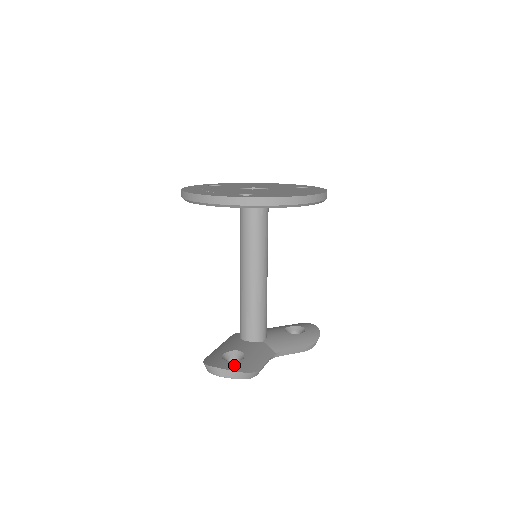
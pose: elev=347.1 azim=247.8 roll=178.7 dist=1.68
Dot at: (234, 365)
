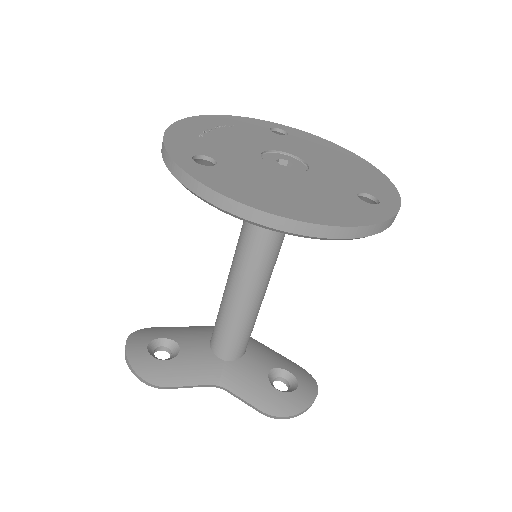
Dot at: (142, 358)
